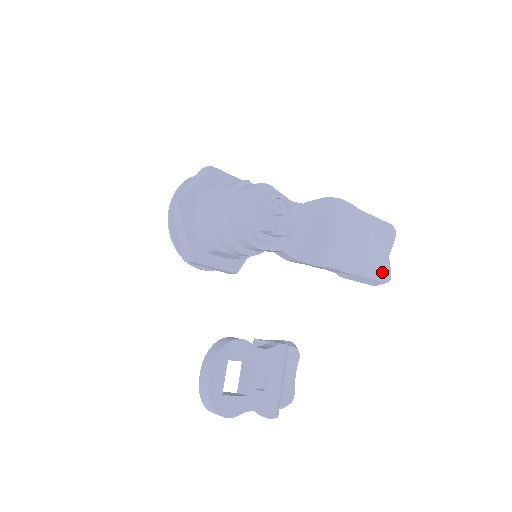
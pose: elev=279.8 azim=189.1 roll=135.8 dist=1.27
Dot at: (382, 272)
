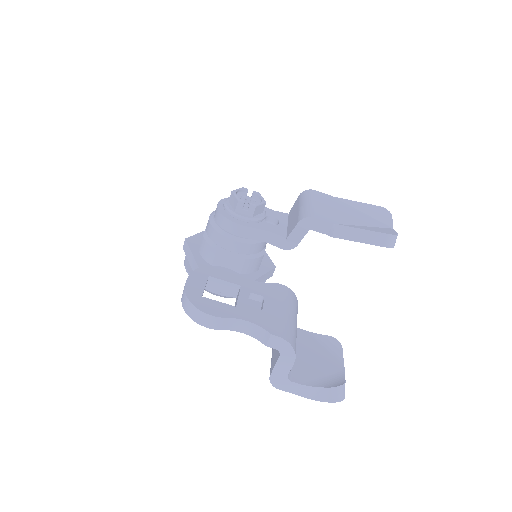
Dot at: (383, 231)
